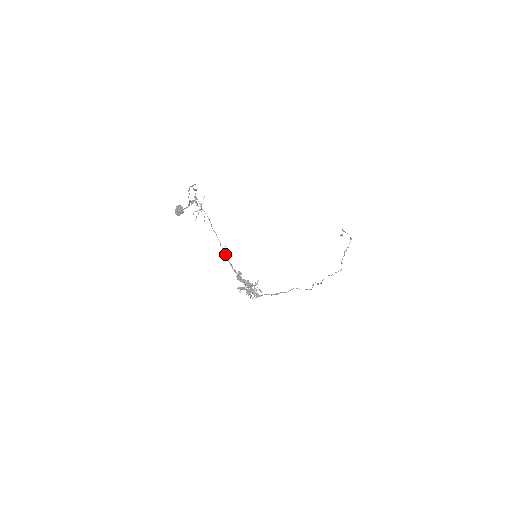
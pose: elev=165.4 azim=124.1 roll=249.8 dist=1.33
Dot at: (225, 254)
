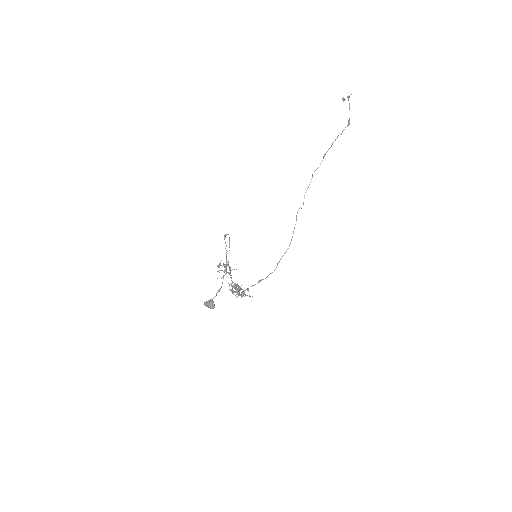
Dot at: occluded
